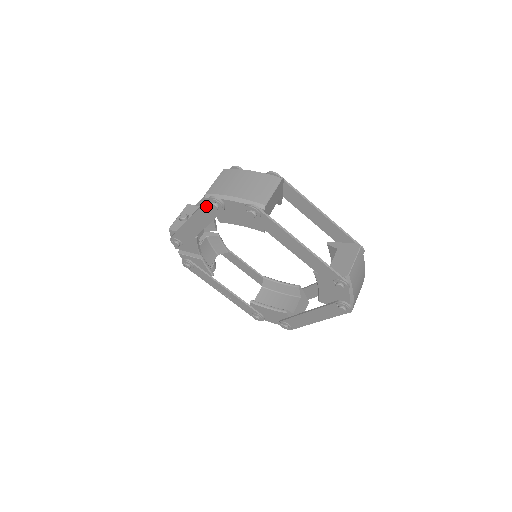
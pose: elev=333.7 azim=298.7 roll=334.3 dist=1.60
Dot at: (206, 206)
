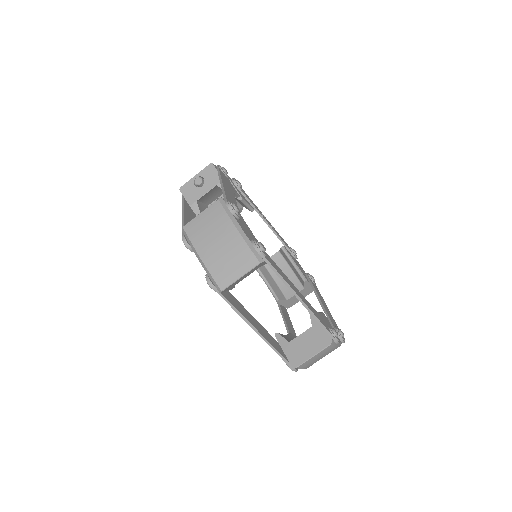
Dot at: occluded
